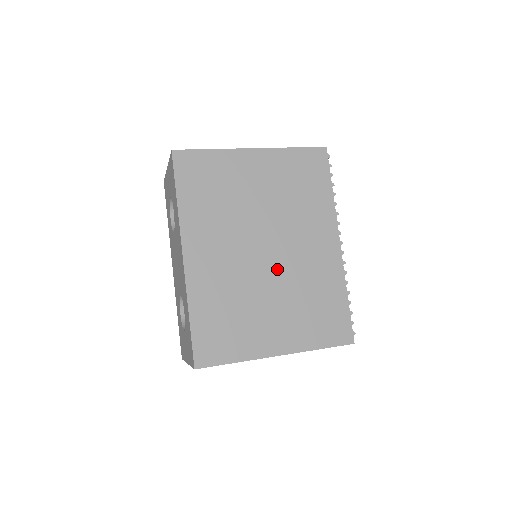
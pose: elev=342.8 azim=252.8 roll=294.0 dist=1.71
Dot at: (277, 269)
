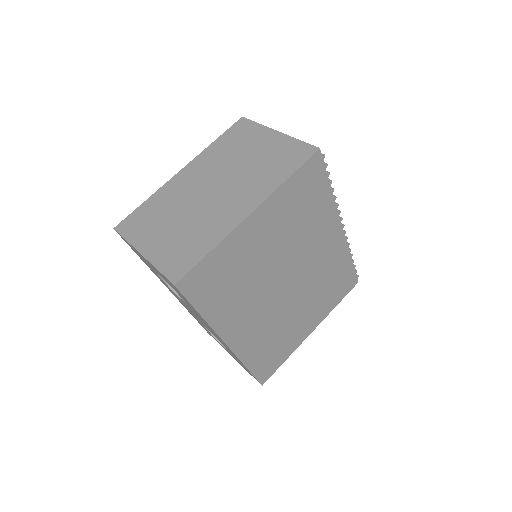
Dot at: (299, 288)
